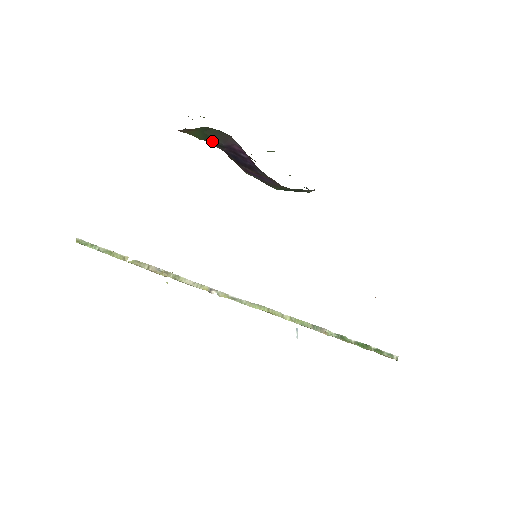
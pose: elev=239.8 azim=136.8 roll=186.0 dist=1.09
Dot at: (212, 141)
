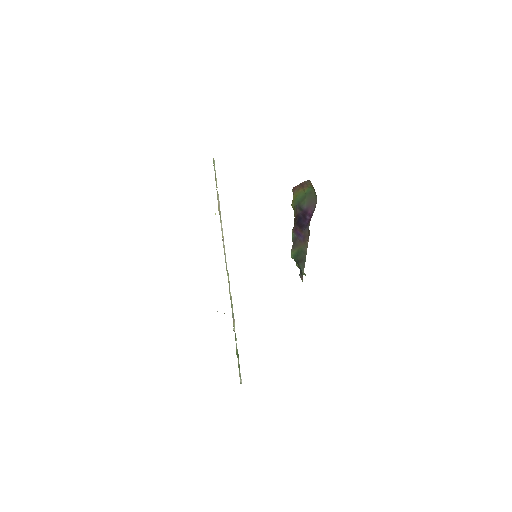
Dot at: (301, 204)
